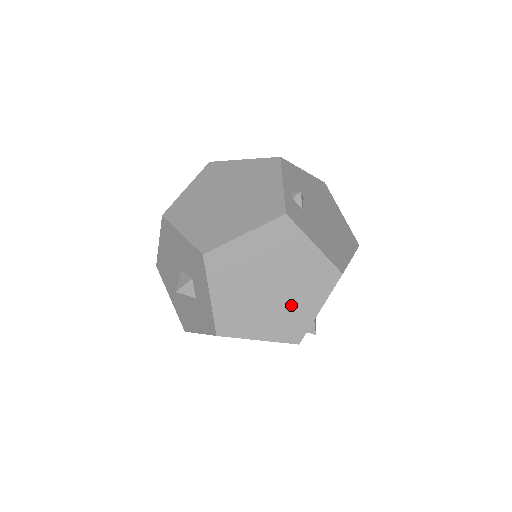
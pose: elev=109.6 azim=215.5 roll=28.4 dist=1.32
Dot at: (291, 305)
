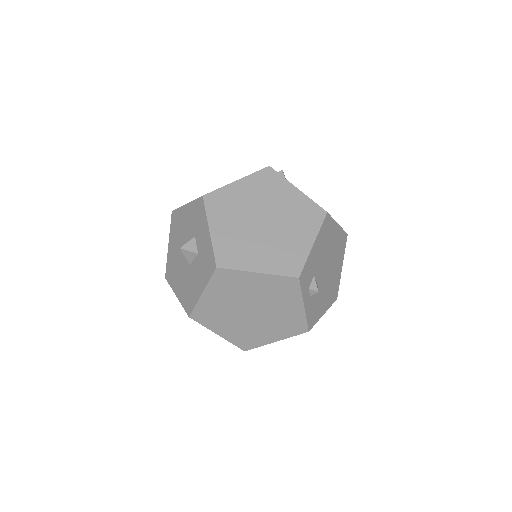
Dot at: (285, 239)
